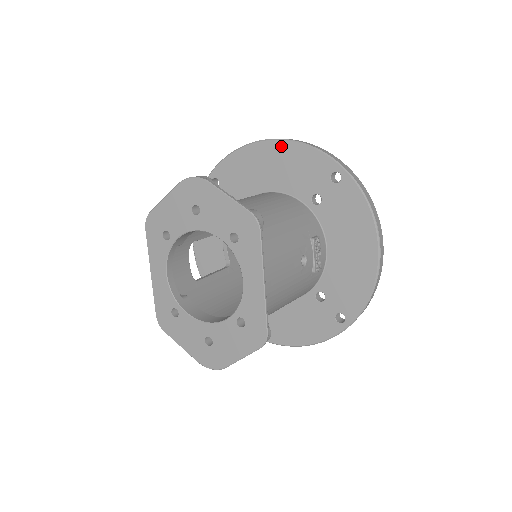
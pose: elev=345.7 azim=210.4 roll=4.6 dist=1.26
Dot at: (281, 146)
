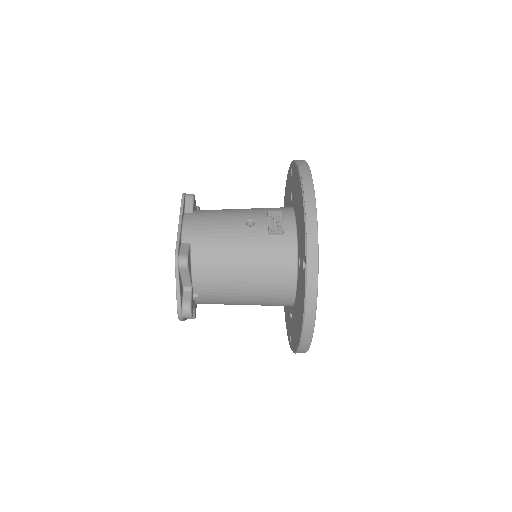
Dot at: occluded
